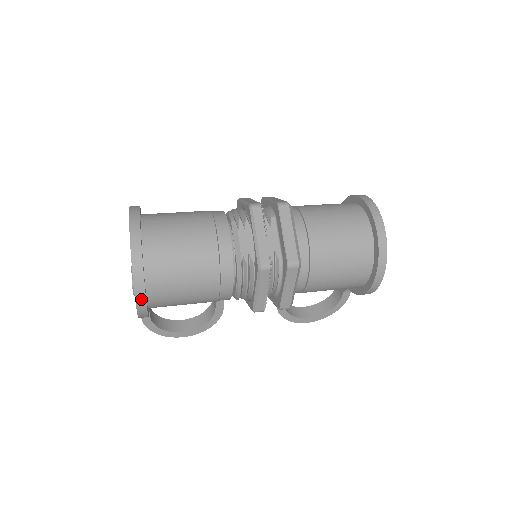
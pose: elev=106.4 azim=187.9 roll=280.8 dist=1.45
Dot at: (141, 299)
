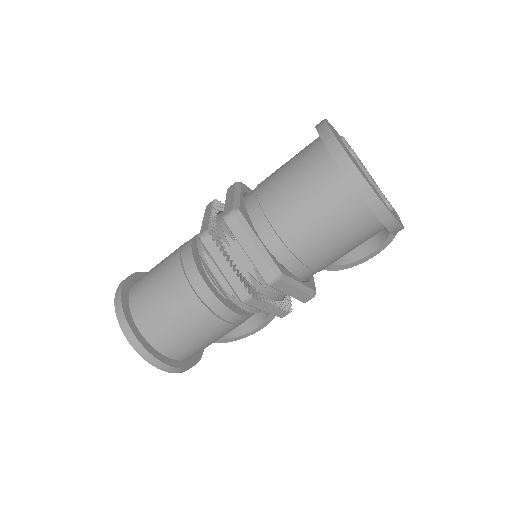
Dot at: (171, 369)
